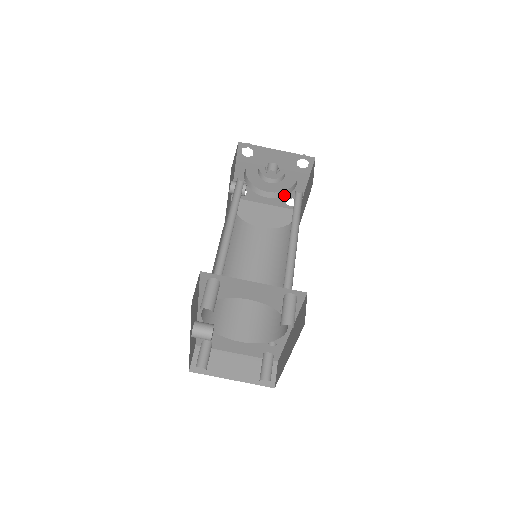
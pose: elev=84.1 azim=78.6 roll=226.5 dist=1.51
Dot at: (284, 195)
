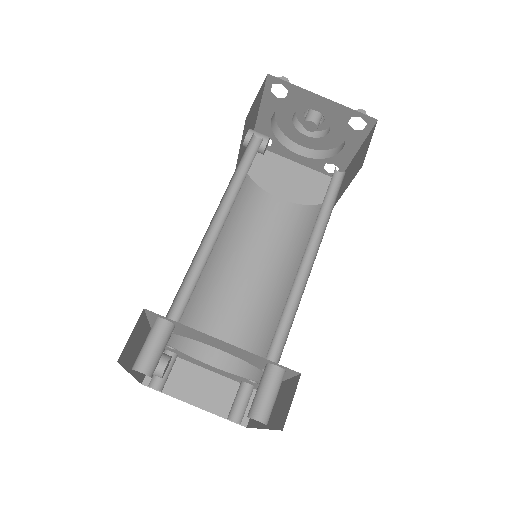
Dot at: (323, 157)
